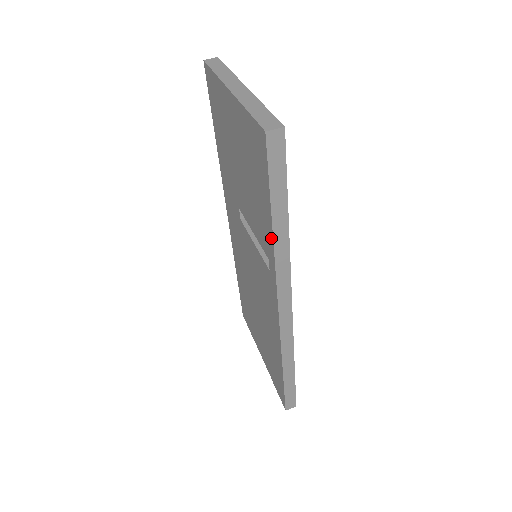
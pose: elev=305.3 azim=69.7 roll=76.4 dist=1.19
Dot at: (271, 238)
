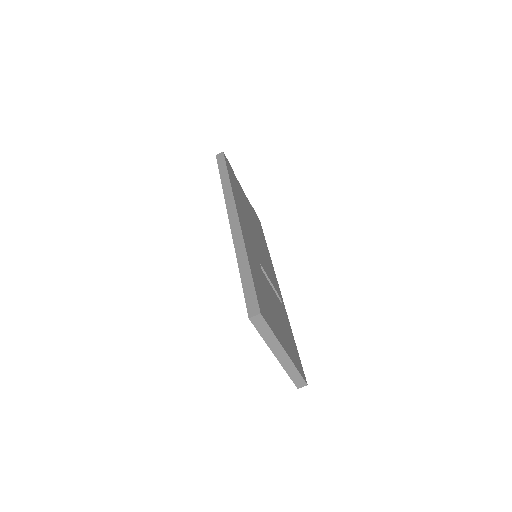
Dot at: occluded
